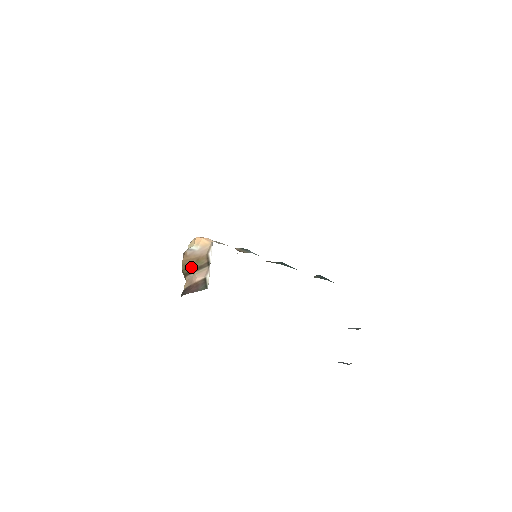
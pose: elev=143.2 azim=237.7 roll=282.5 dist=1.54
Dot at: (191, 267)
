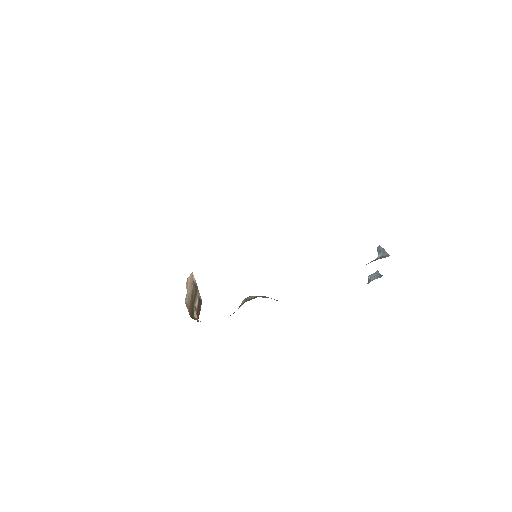
Dot at: (192, 306)
